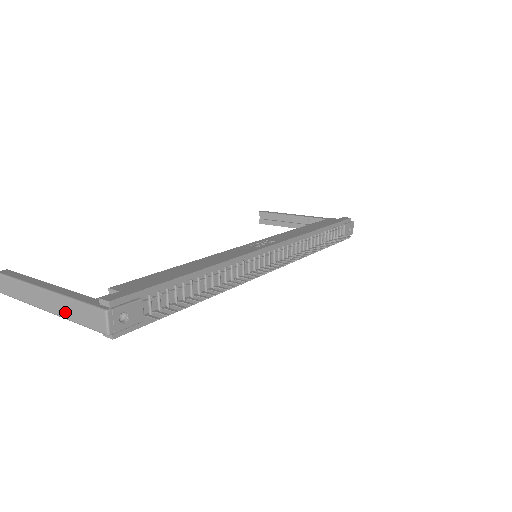
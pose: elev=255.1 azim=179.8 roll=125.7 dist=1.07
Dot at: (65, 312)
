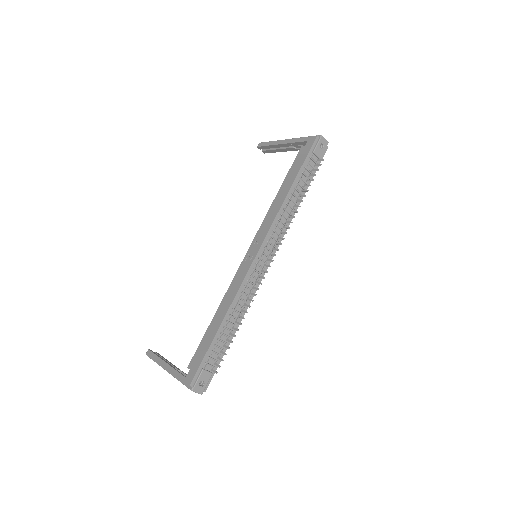
Dot at: occluded
